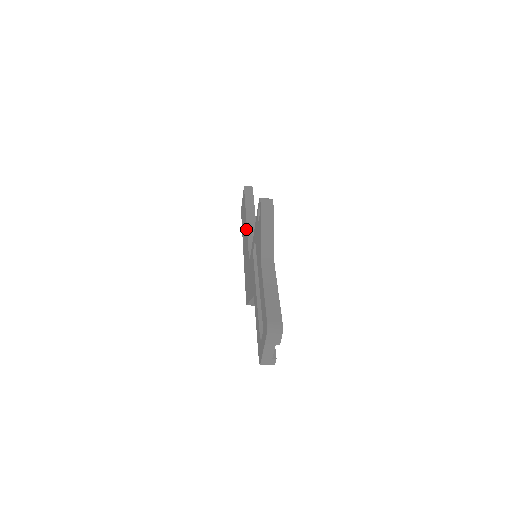
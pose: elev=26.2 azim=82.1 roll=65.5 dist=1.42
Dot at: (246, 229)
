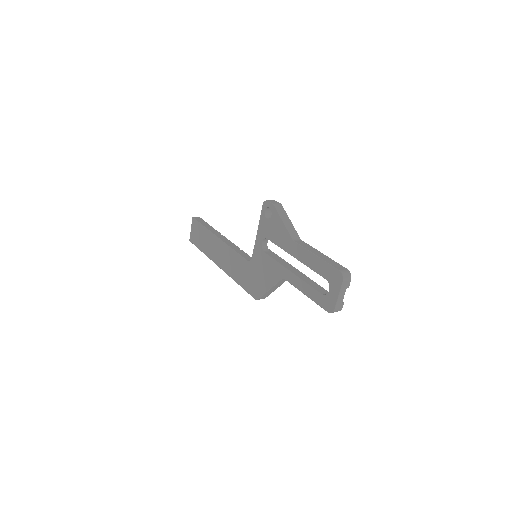
Dot at: (223, 245)
